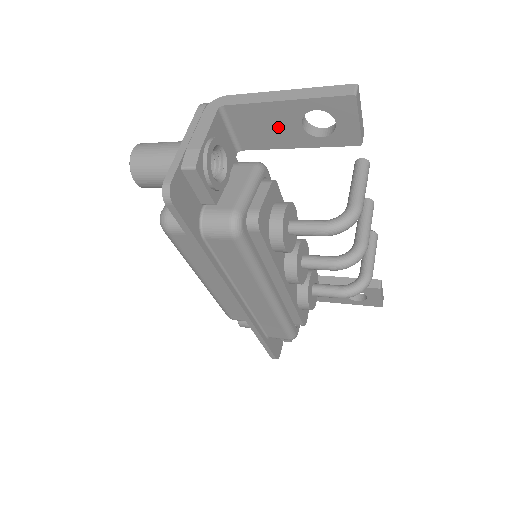
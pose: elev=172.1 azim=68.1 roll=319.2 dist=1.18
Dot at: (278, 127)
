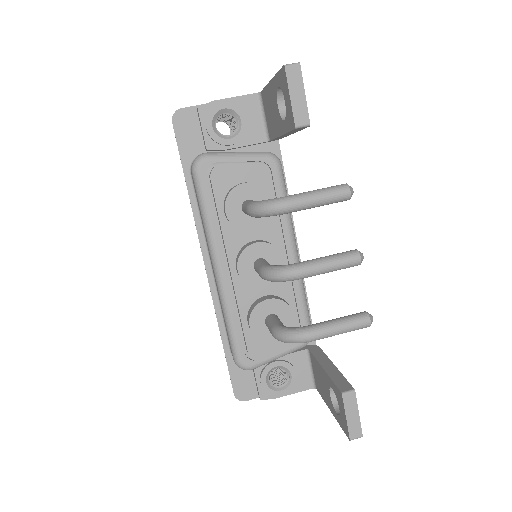
Dot at: (274, 111)
